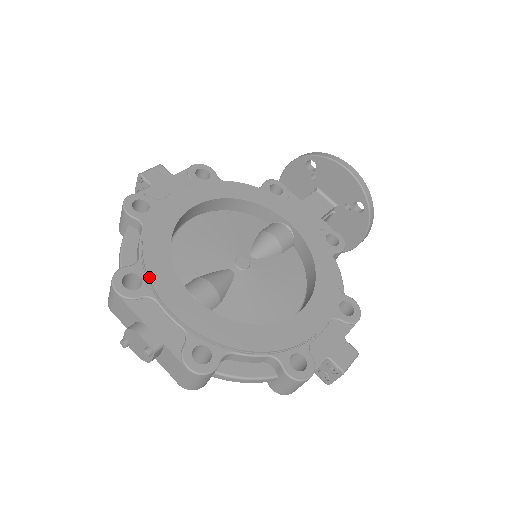
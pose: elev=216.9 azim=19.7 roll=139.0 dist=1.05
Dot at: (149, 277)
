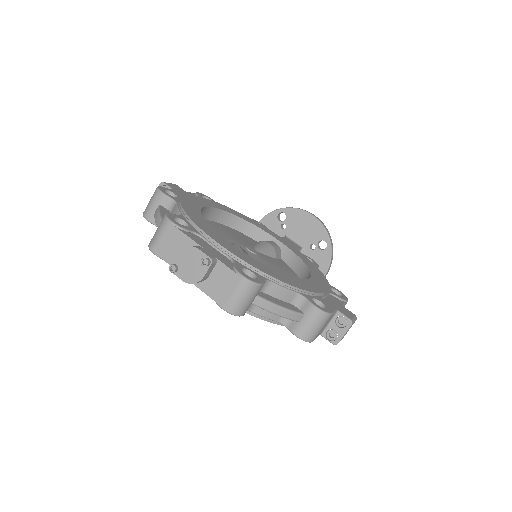
Dot at: (194, 222)
